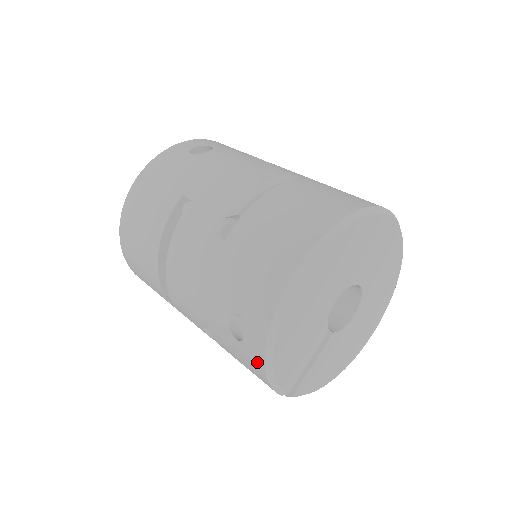
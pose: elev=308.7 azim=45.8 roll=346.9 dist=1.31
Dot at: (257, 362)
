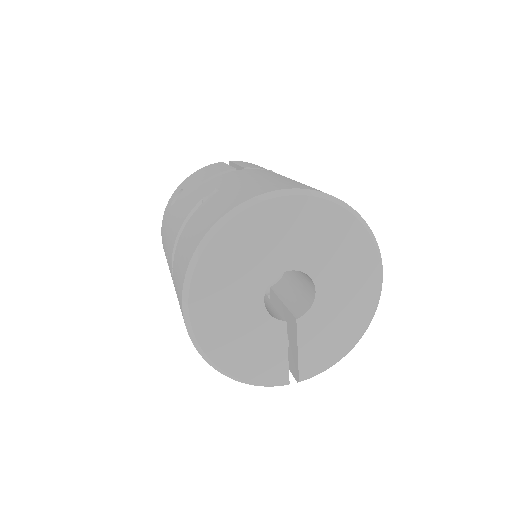
Dot at: occluded
